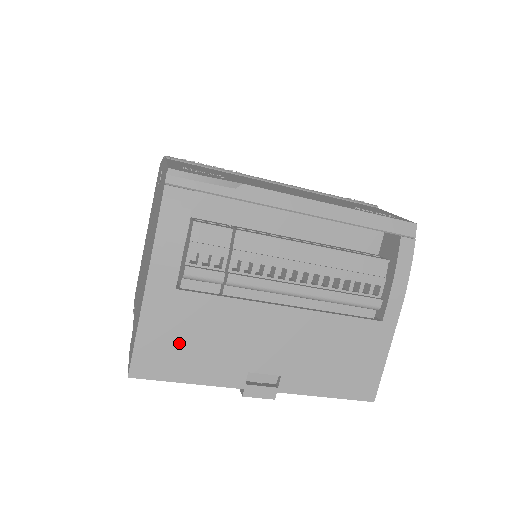
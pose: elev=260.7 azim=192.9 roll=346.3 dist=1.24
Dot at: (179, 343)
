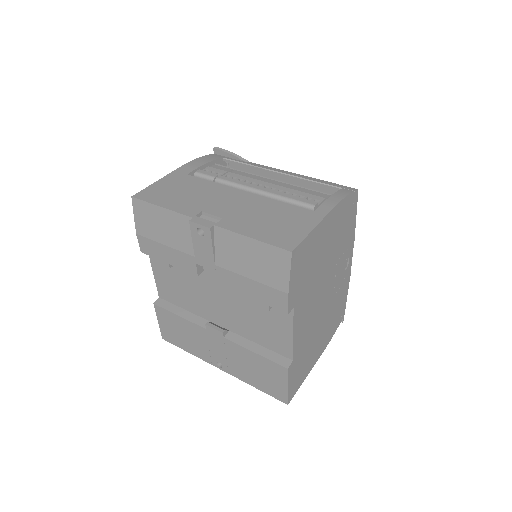
Dot at: (171, 191)
